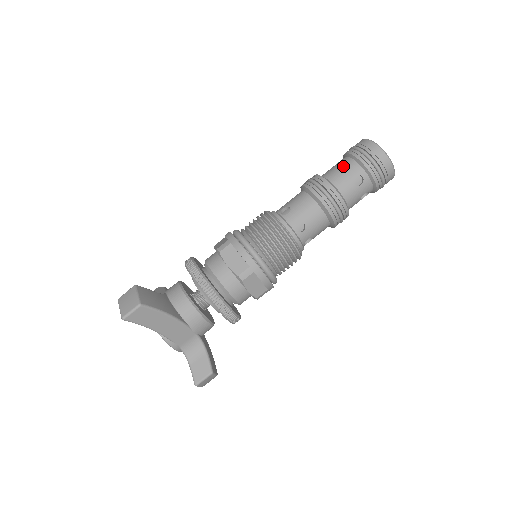
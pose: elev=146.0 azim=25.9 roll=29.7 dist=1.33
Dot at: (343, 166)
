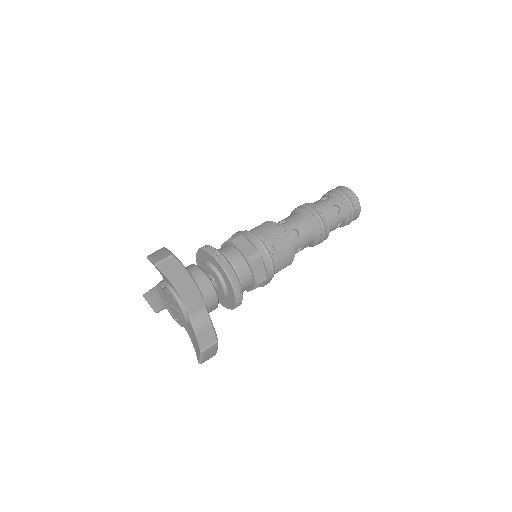
Dot at: (324, 200)
